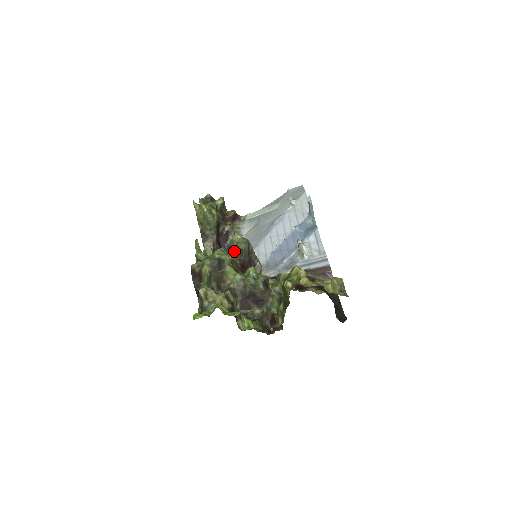
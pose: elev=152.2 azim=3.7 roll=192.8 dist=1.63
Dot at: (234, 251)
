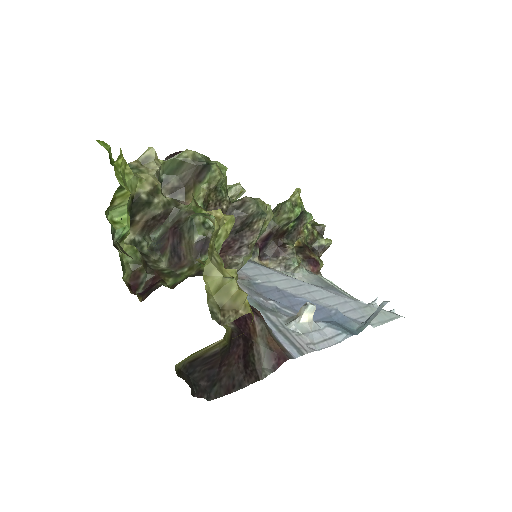
Dot at: (239, 199)
